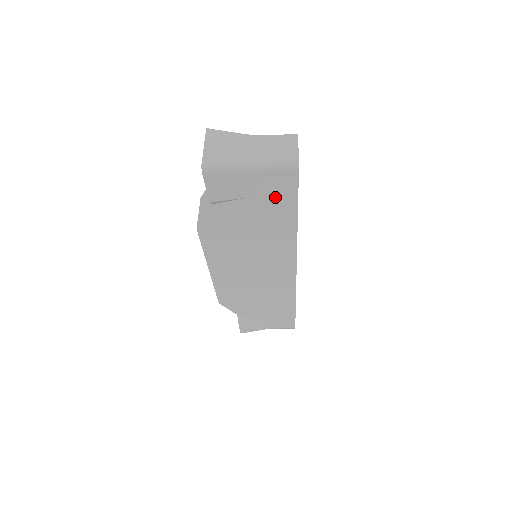
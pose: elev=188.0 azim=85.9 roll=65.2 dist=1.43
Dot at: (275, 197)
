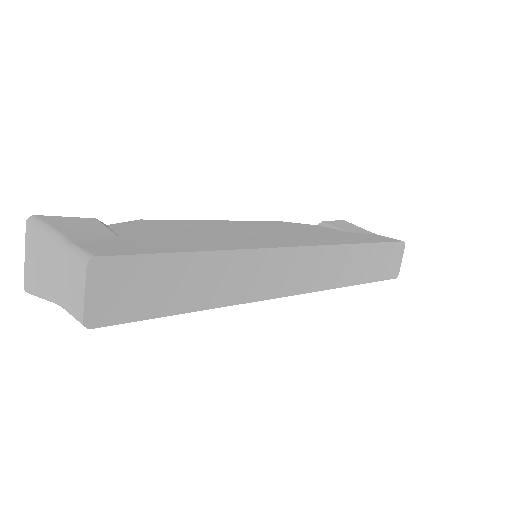
Dot at: occluded
